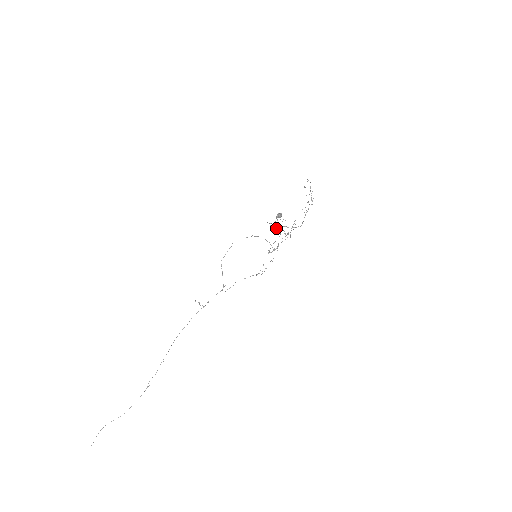
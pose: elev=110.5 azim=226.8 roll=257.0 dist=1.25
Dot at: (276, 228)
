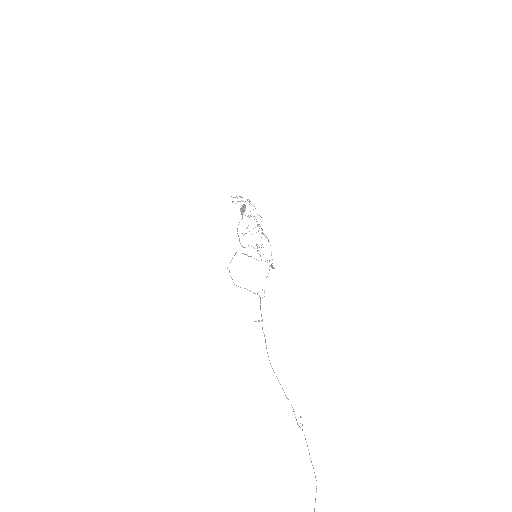
Dot at: (244, 247)
